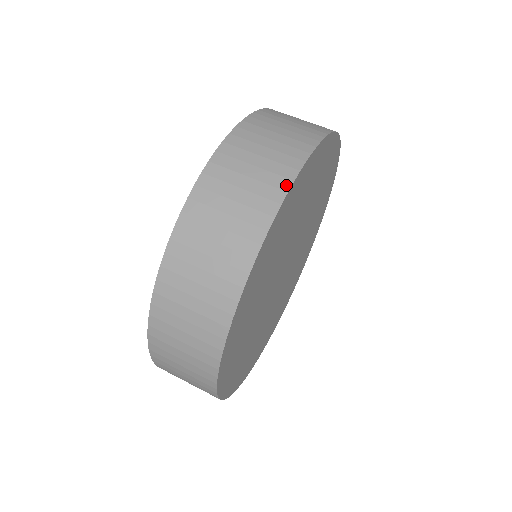
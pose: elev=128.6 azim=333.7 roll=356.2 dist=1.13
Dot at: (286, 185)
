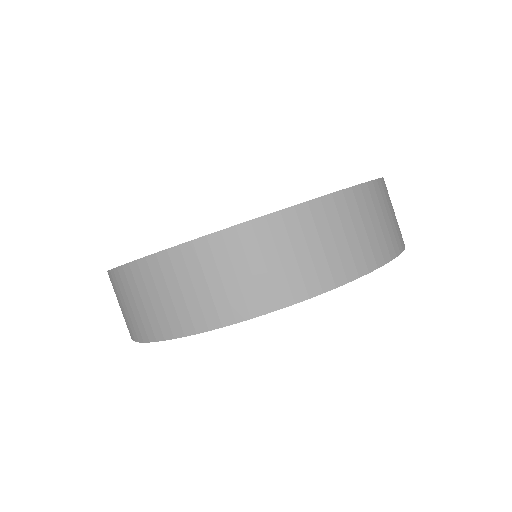
Dot at: (362, 271)
